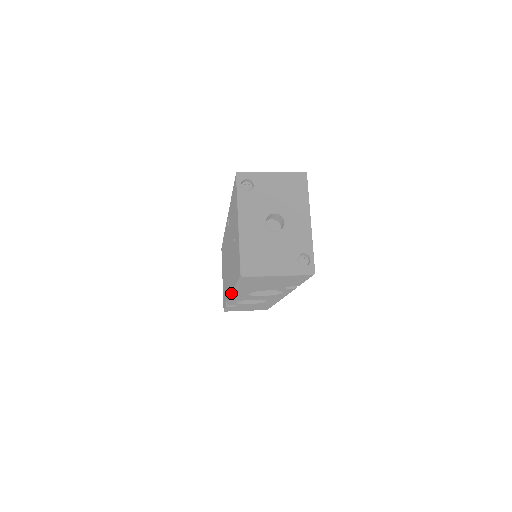
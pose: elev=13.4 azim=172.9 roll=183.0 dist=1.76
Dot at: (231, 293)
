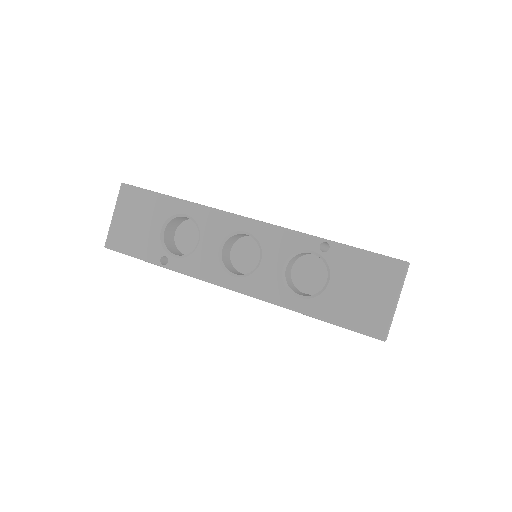
Dot at: occluded
